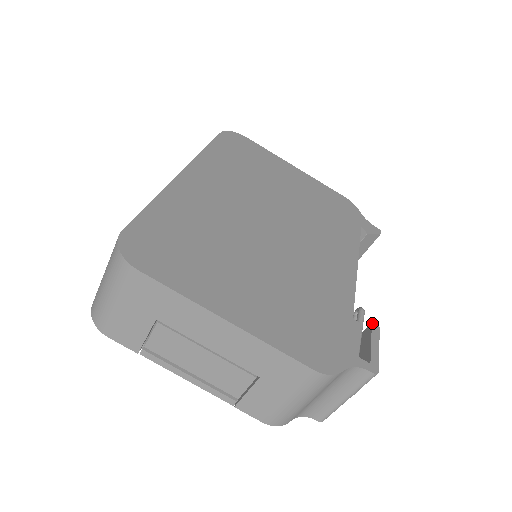
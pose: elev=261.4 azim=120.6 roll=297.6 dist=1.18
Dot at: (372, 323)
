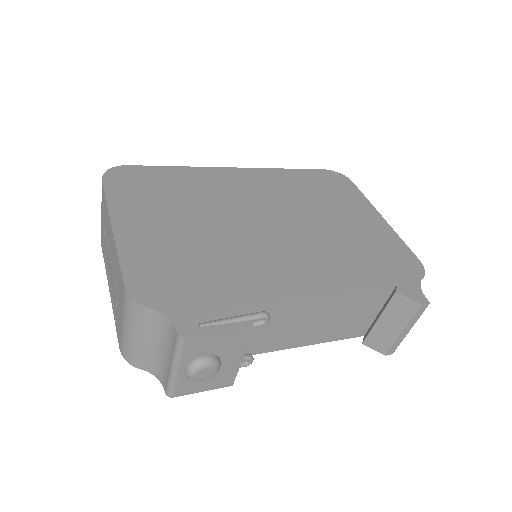
Dot at: (250, 320)
